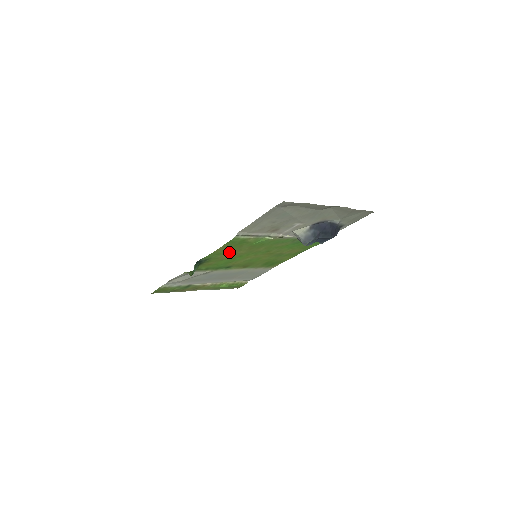
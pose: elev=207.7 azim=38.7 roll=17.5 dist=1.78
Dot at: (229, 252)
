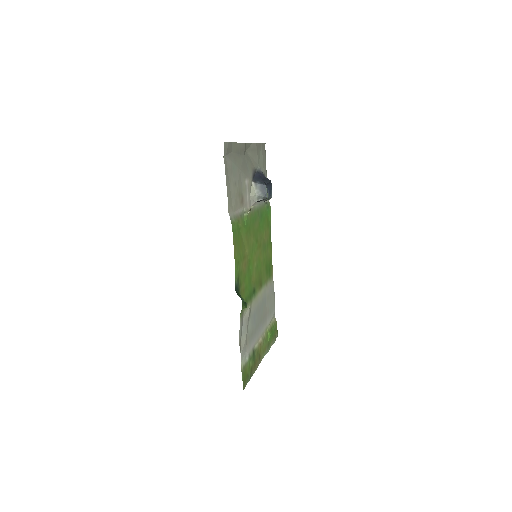
Dot at: (241, 256)
